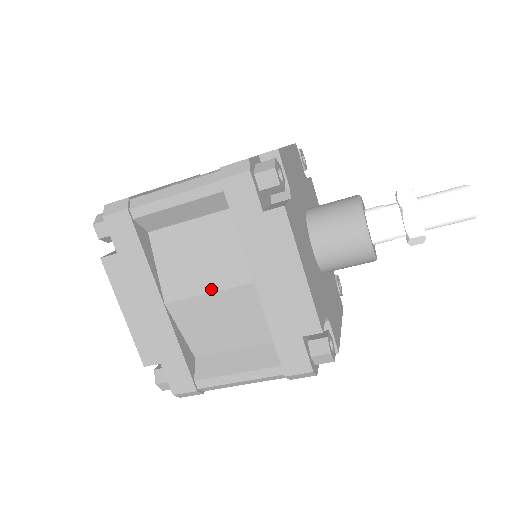
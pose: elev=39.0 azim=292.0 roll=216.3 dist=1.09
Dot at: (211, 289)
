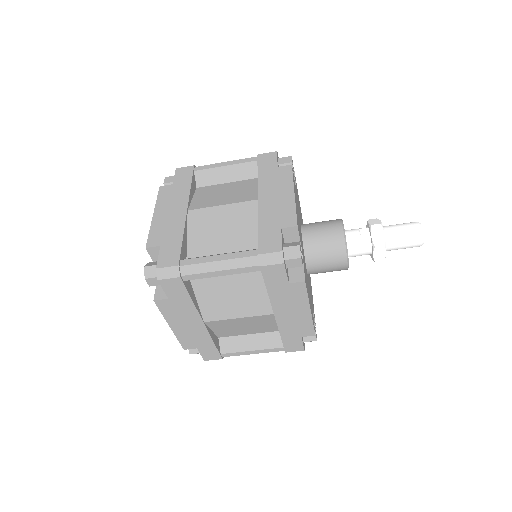
Dot at: (241, 316)
